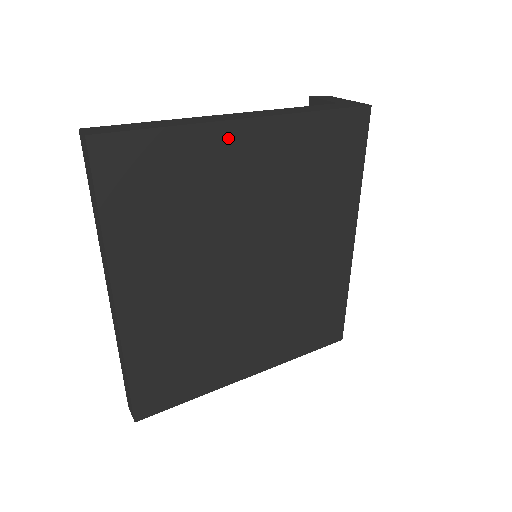
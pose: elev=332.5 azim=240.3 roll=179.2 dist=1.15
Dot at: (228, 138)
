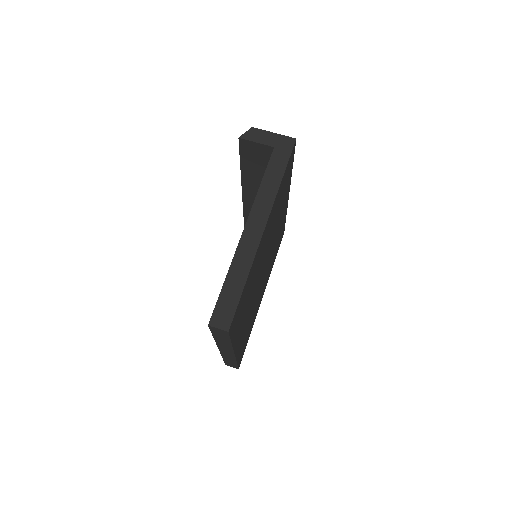
Dot at: (260, 247)
